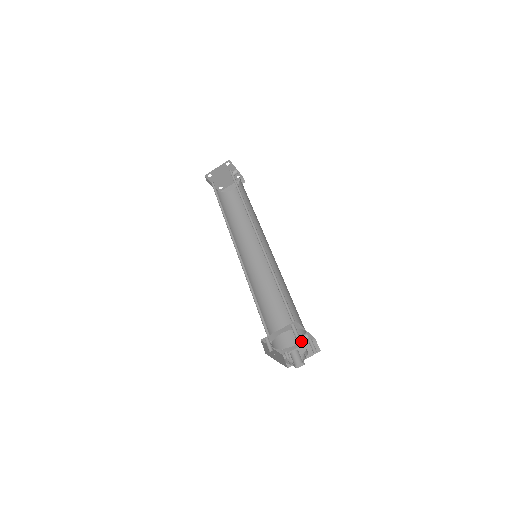
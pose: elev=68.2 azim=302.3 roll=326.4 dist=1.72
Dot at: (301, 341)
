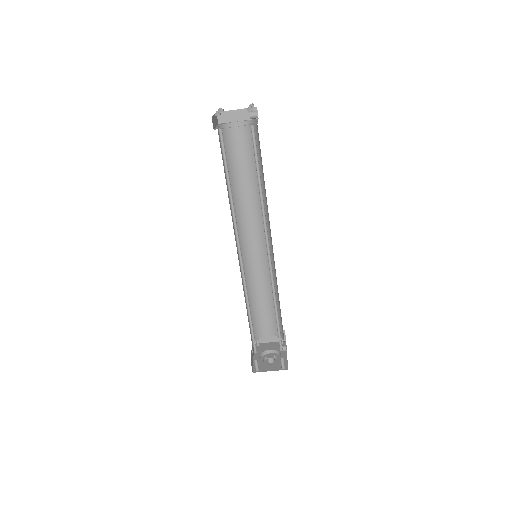
Dot at: (274, 335)
